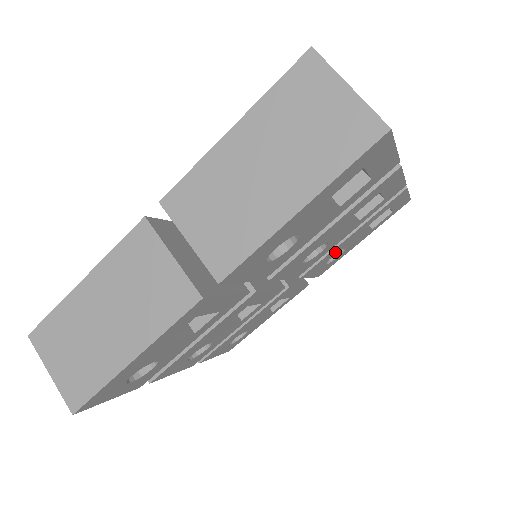
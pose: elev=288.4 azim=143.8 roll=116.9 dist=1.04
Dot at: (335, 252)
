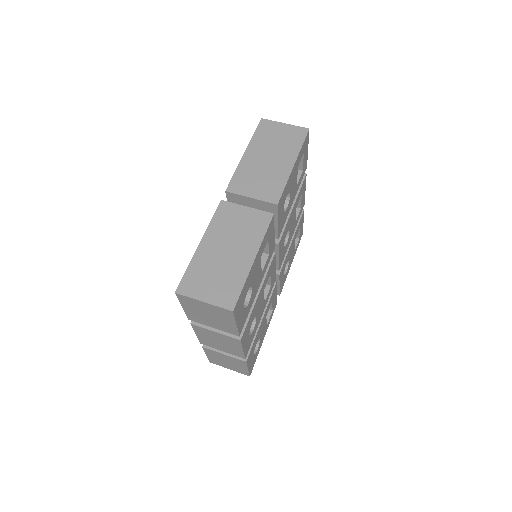
Dot at: (287, 259)
